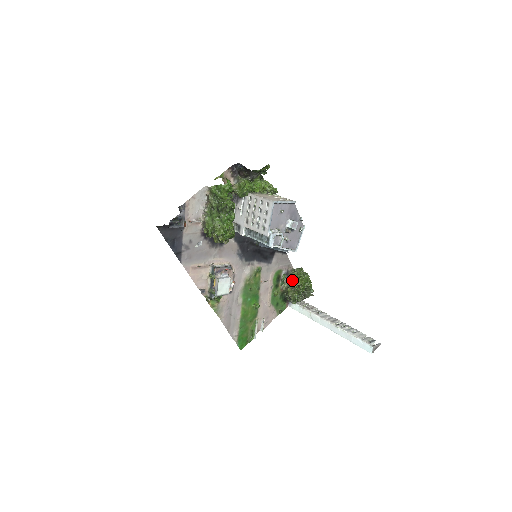
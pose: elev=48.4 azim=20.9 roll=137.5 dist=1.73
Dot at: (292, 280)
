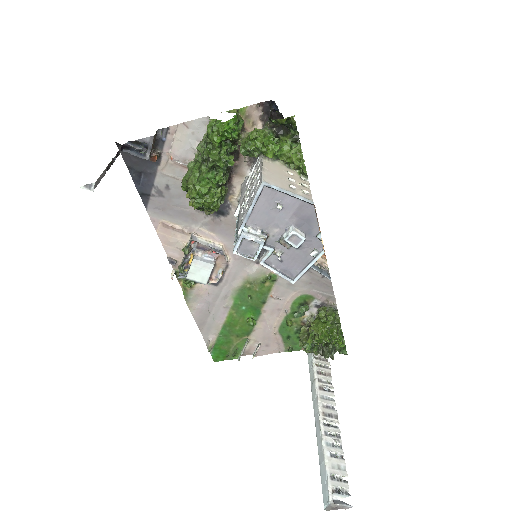
Dot at: occluded
